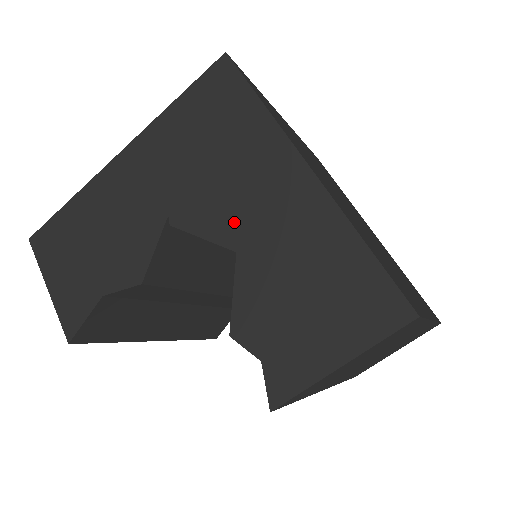
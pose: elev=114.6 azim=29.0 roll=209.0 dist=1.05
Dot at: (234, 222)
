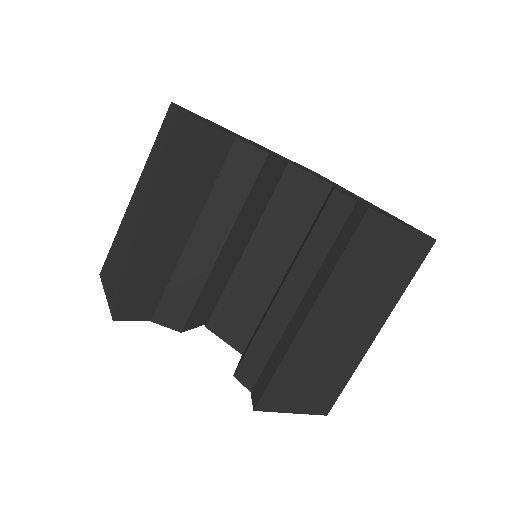
Dot at: (330, 183)
